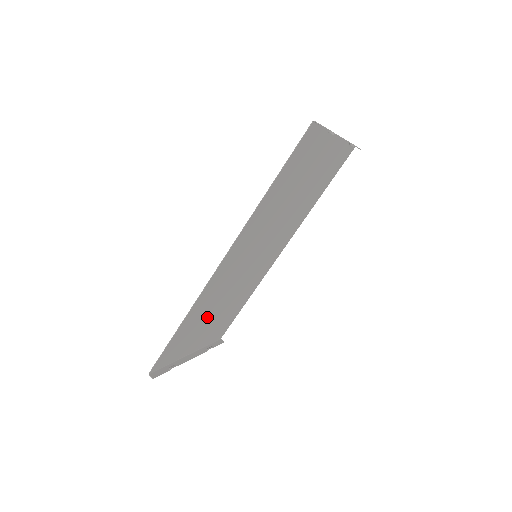
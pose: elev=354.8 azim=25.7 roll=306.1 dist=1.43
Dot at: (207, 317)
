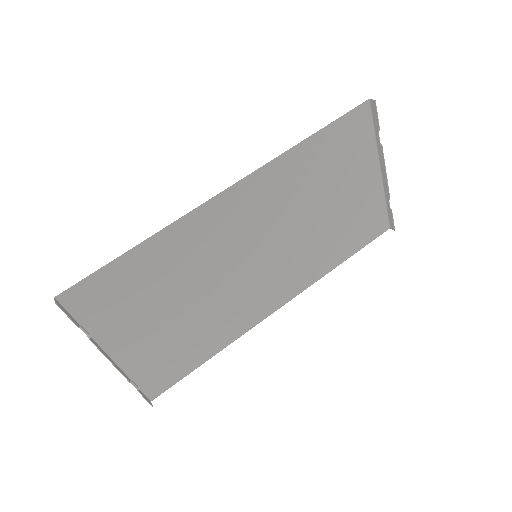
Dot at: (165, 295)
